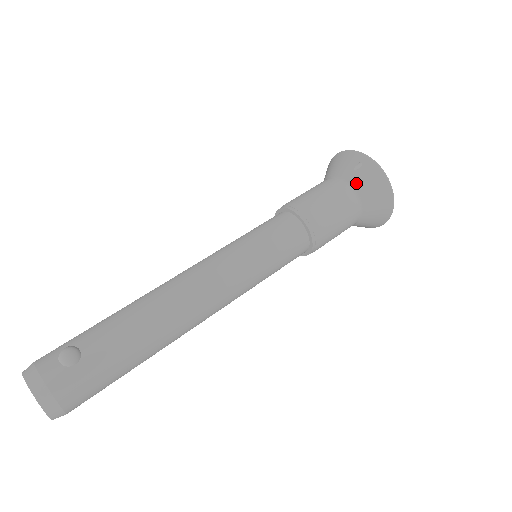
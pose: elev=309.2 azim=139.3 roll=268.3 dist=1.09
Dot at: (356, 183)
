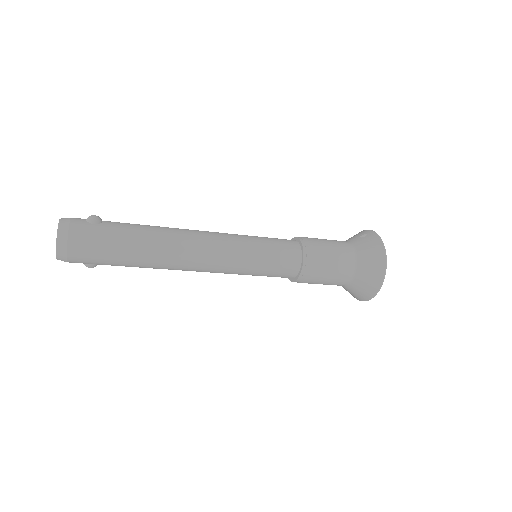
Dot at: (358, 244)
